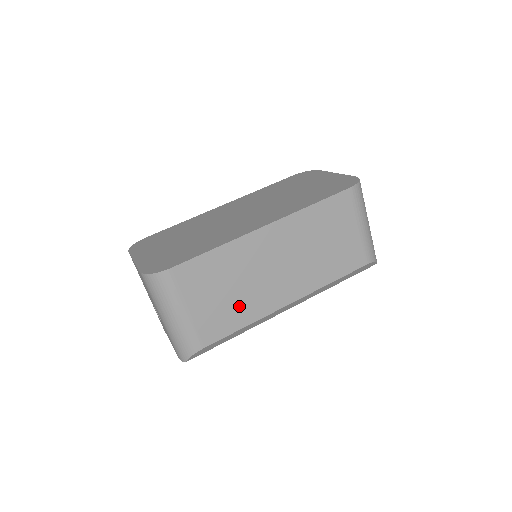
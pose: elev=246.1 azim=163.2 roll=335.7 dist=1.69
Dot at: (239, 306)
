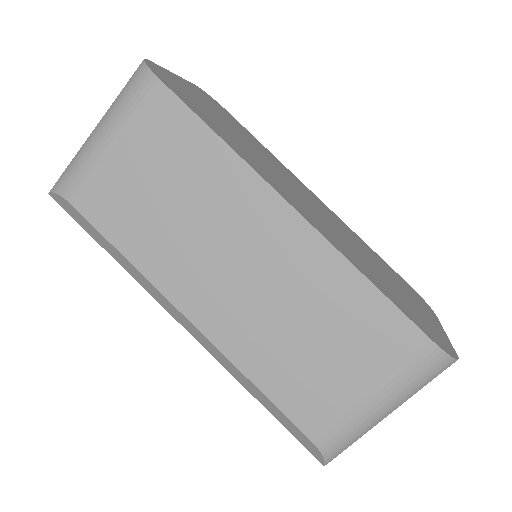
Dot at: (151, 229)
